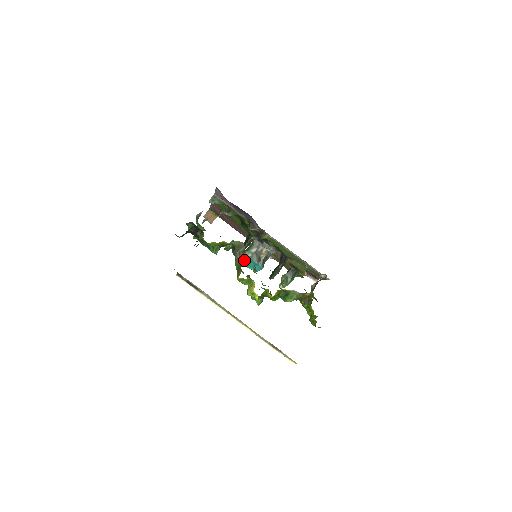
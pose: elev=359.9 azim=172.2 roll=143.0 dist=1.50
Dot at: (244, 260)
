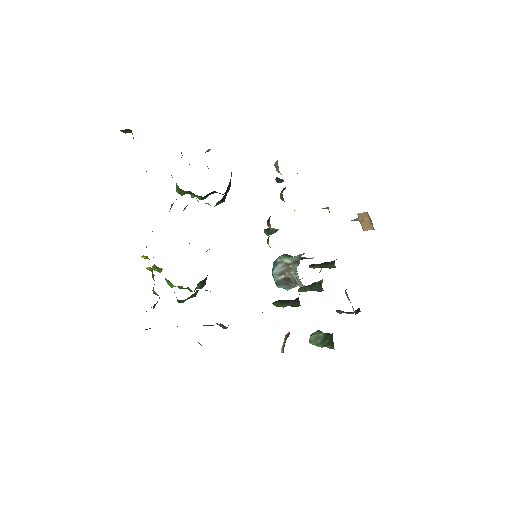
Dot at: occluded
